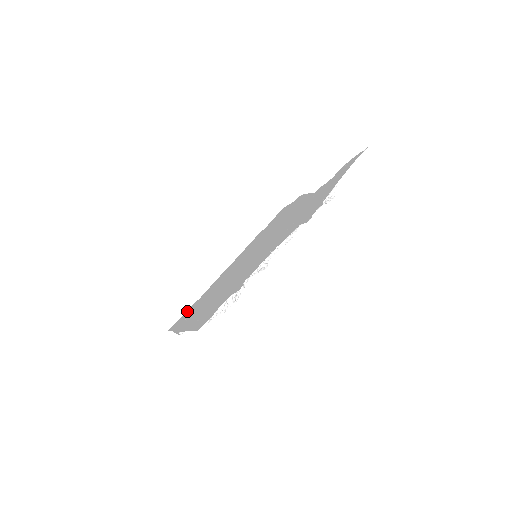
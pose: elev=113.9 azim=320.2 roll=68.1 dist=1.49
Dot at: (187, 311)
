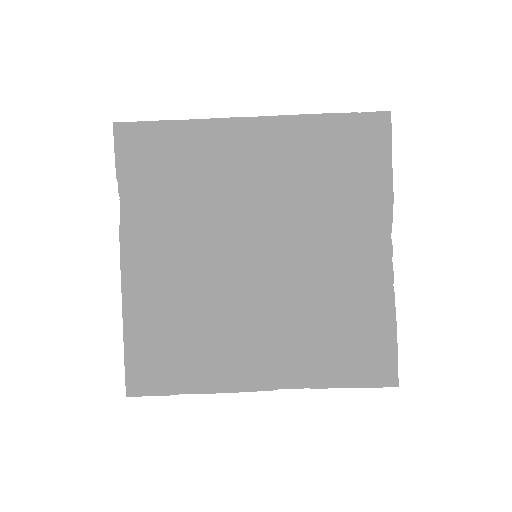
Dot at: (152, 138)
